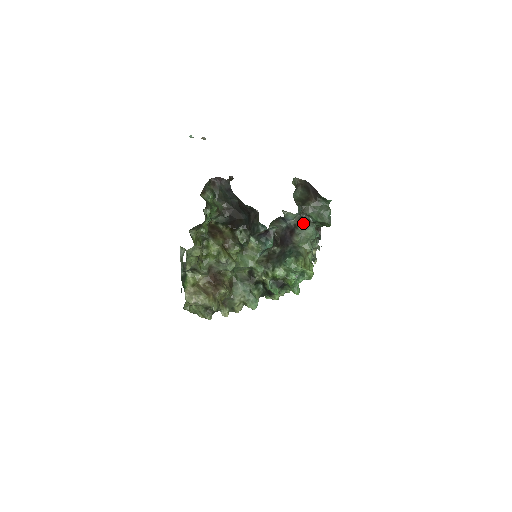
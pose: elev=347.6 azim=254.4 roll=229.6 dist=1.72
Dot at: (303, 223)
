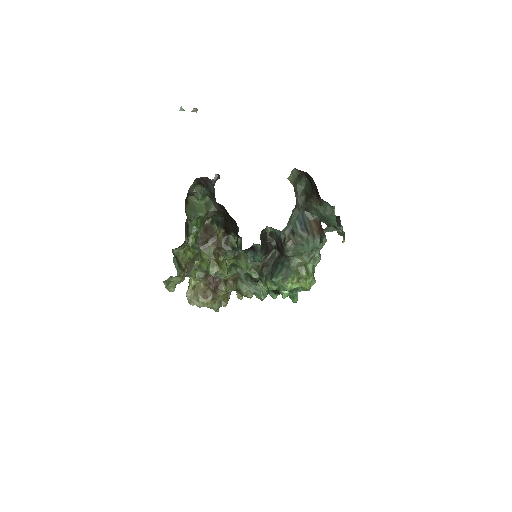
Dot at: (293, 238)
